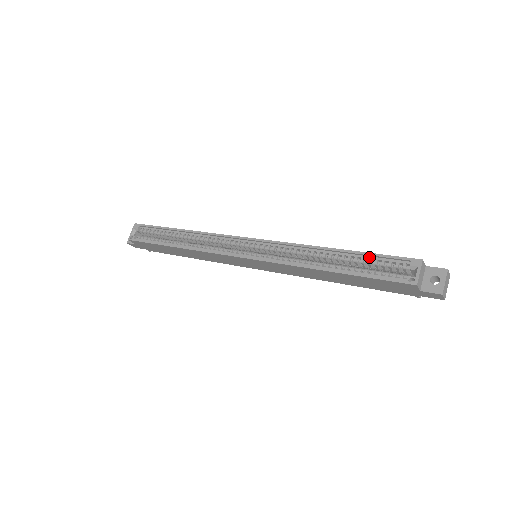
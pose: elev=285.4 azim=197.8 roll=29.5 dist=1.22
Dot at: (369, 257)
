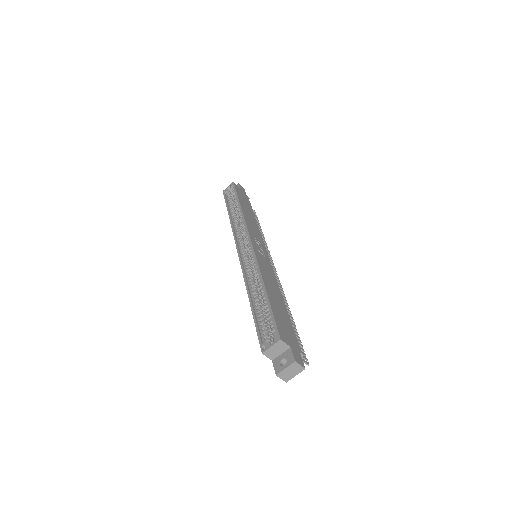
Dot at: (270, 310)
